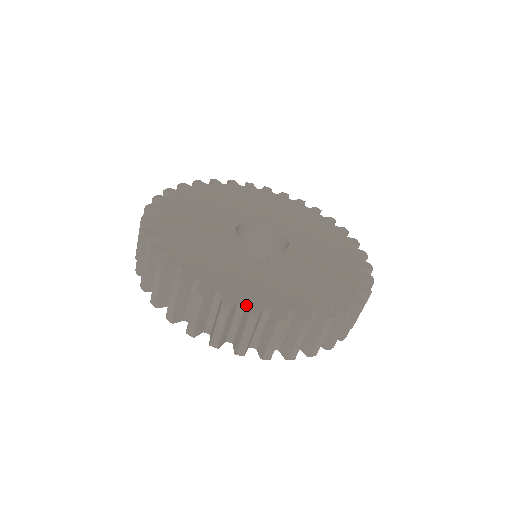
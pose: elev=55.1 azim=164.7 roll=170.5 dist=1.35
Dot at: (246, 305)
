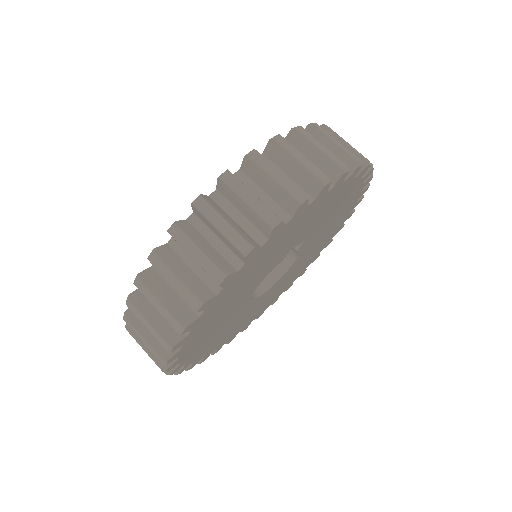
Dot at: occluded
